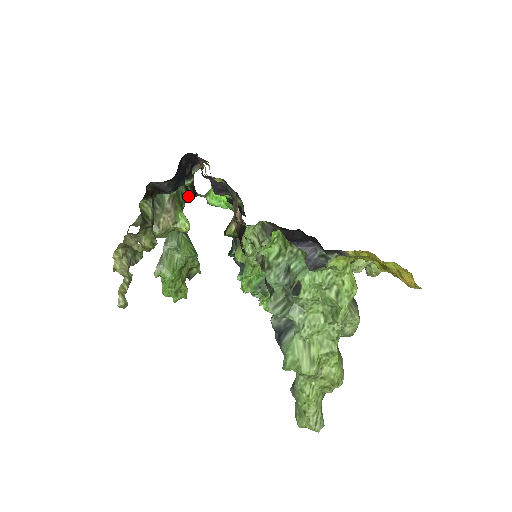
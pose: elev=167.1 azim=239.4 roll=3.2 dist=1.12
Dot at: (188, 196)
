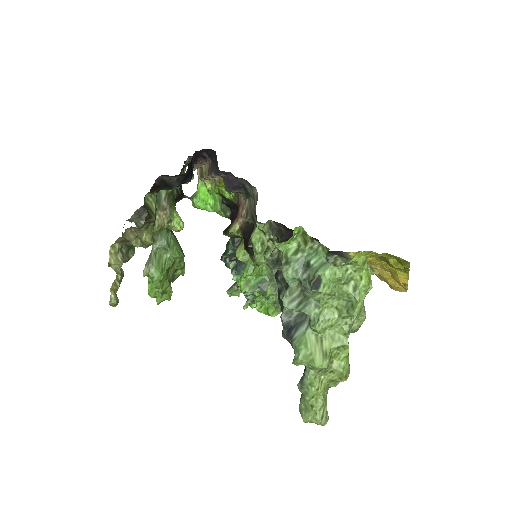
Dot at: (177, 196)
